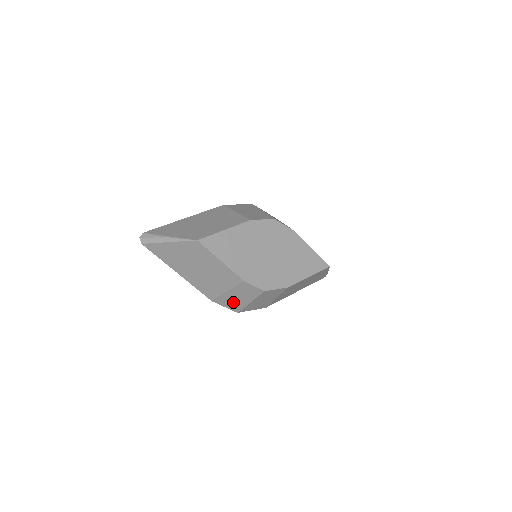
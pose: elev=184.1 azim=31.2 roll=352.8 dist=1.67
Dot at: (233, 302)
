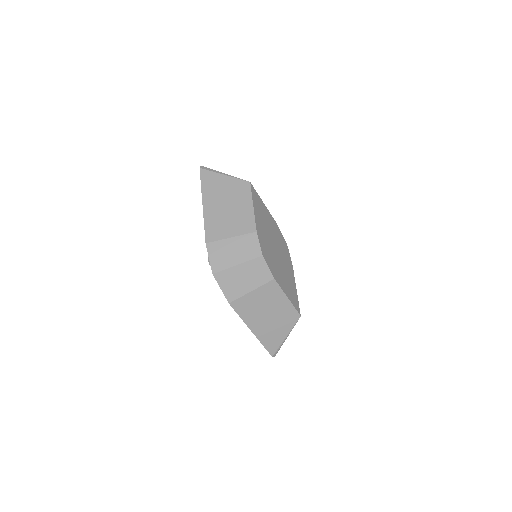
Dot at: (223, 256)
